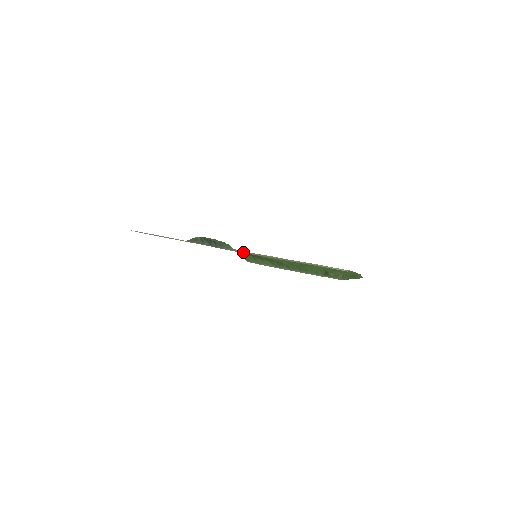
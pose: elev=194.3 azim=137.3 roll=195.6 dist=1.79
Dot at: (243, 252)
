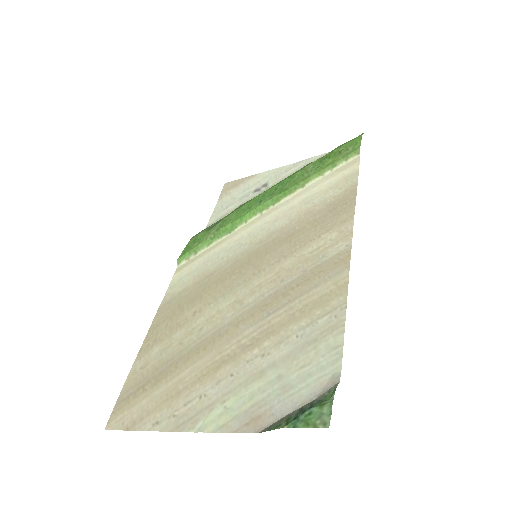
Dot at: (315, 338)
